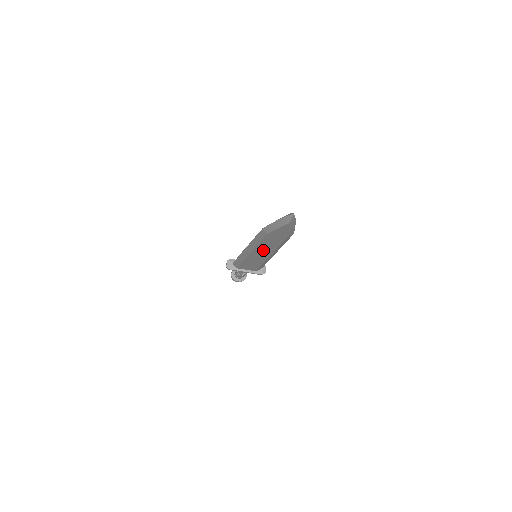
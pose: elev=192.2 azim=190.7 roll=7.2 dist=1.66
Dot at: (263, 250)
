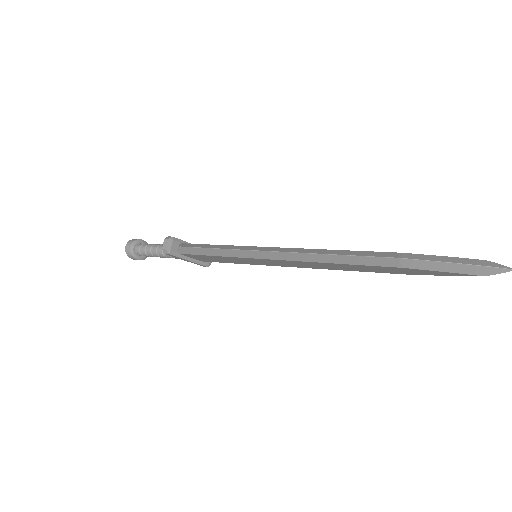
Dot at: (312, 264)
